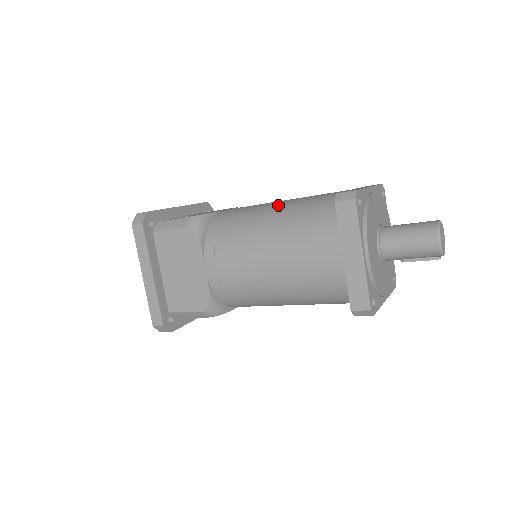
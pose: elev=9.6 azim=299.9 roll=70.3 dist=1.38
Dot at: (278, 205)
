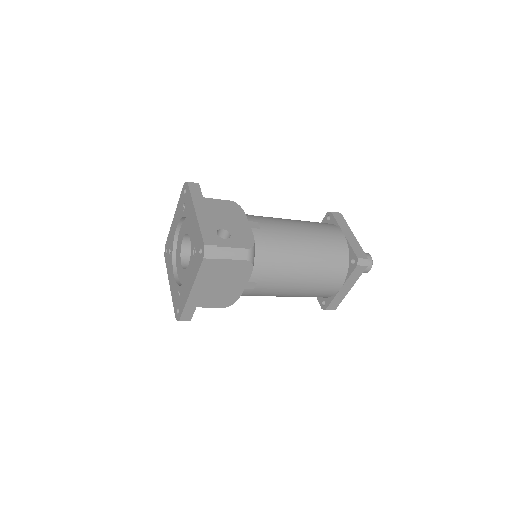
Dot at: (305, 241)
